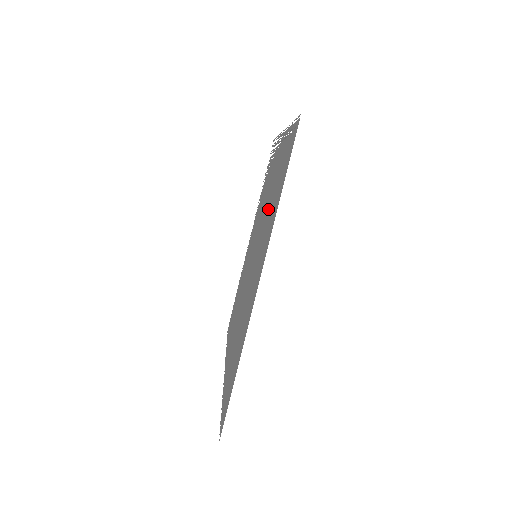
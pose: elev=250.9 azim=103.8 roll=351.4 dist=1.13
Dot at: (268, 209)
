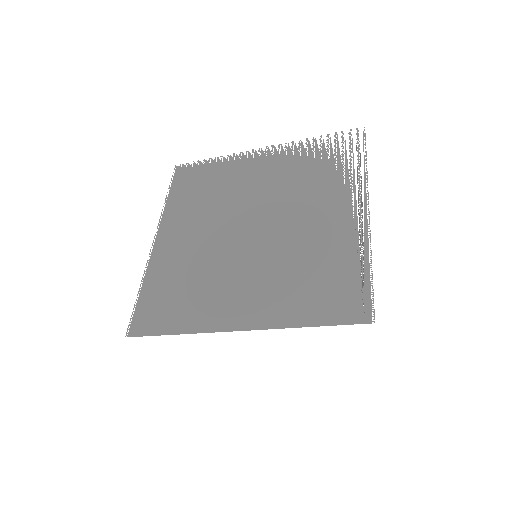
Dot at: (297, 265)
